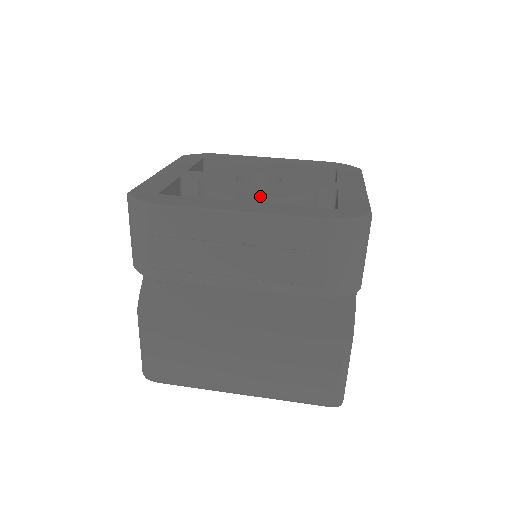
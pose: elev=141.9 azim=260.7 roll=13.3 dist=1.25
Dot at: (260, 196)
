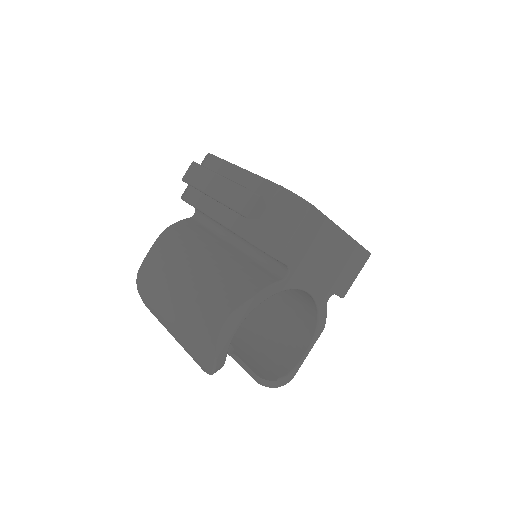
Dot at: occluded
